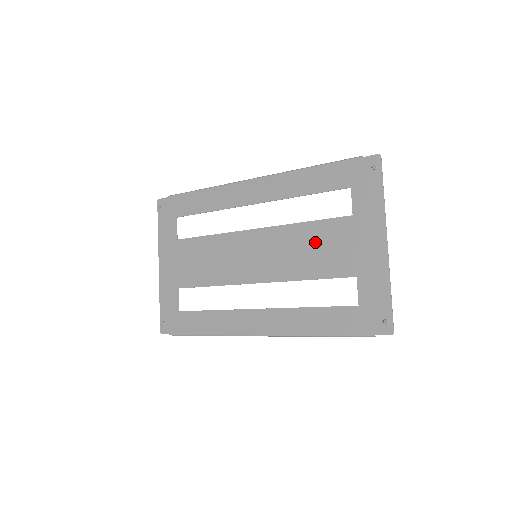
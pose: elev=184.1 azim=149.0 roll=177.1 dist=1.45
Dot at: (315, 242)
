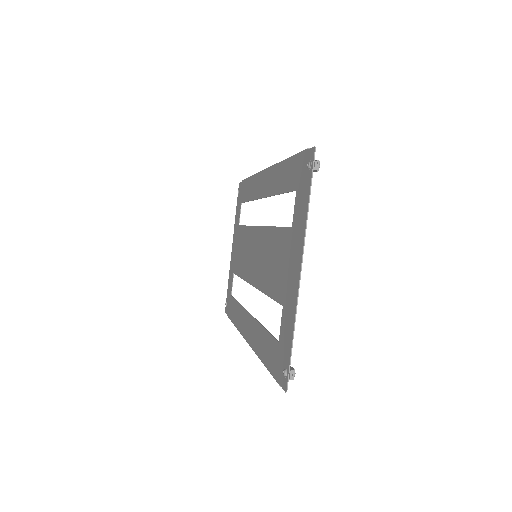
Dot at: (274, 253)
